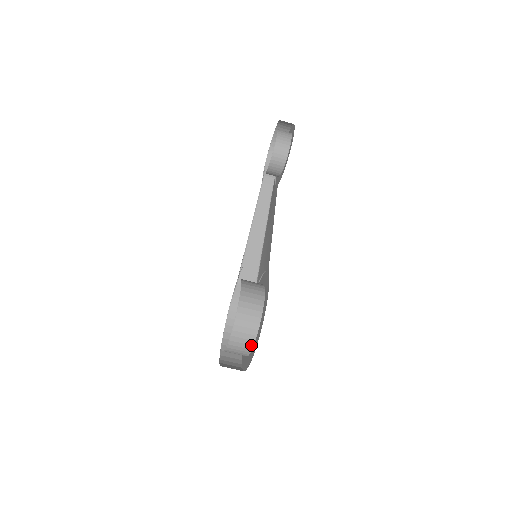
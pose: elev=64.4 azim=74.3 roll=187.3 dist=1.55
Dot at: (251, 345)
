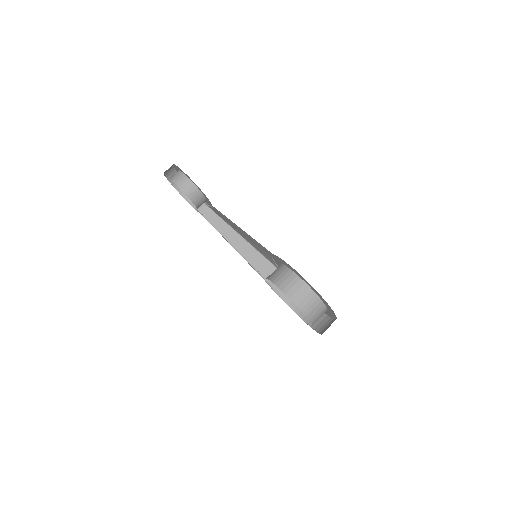
Dot at: (320, 302)
